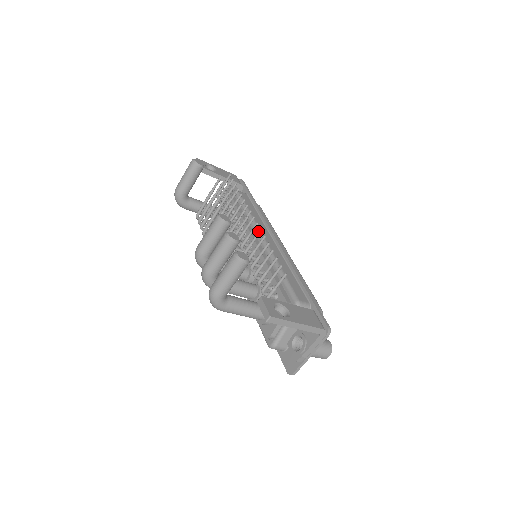
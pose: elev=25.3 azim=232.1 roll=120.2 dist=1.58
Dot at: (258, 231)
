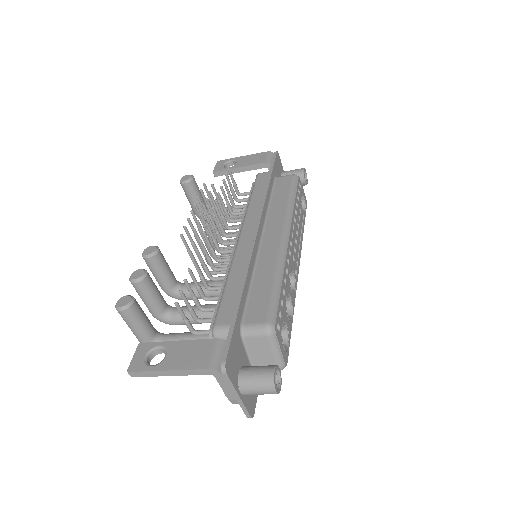
Dot at: (200, 243)
